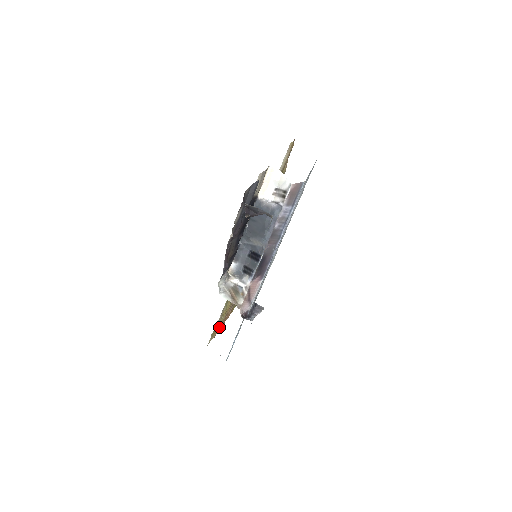
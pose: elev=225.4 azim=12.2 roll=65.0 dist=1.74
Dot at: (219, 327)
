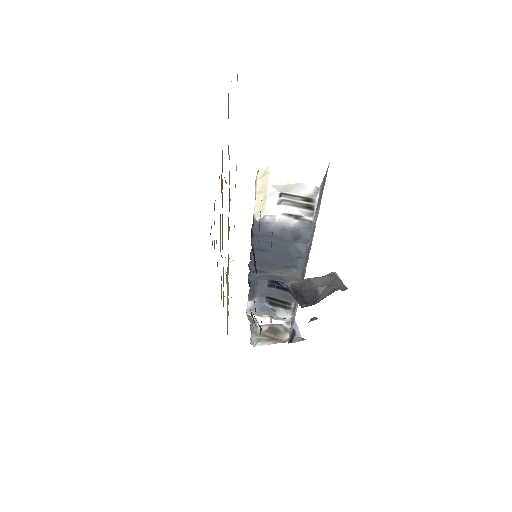
Dot at: occluded
